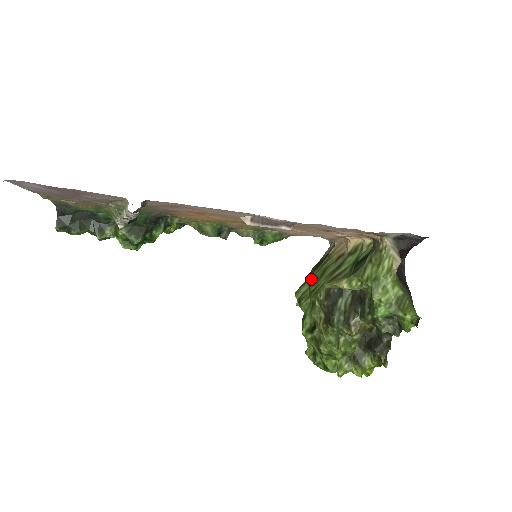
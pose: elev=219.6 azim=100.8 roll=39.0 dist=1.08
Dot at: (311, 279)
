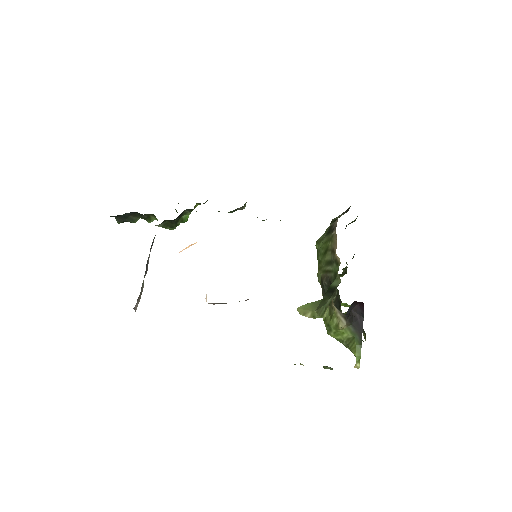
Dot at: (321, 246)
